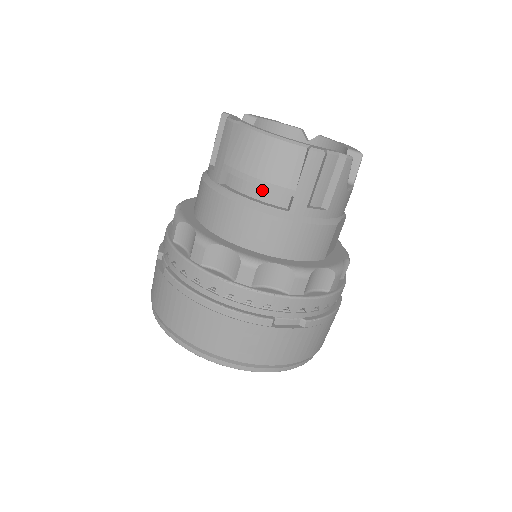
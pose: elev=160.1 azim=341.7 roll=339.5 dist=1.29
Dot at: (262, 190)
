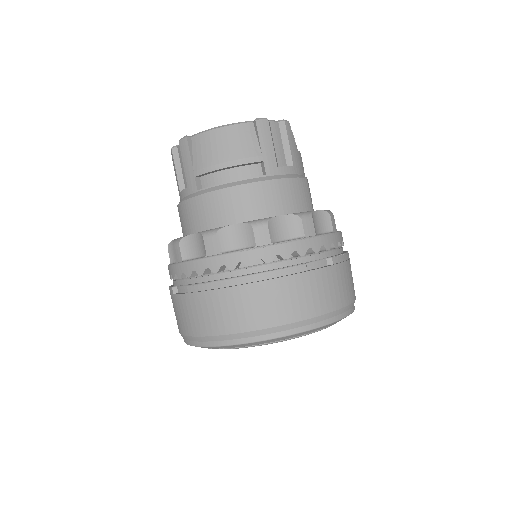
Dot at: (236, 172)
